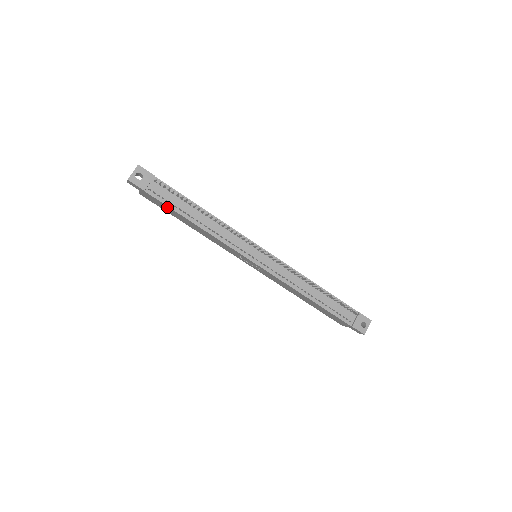
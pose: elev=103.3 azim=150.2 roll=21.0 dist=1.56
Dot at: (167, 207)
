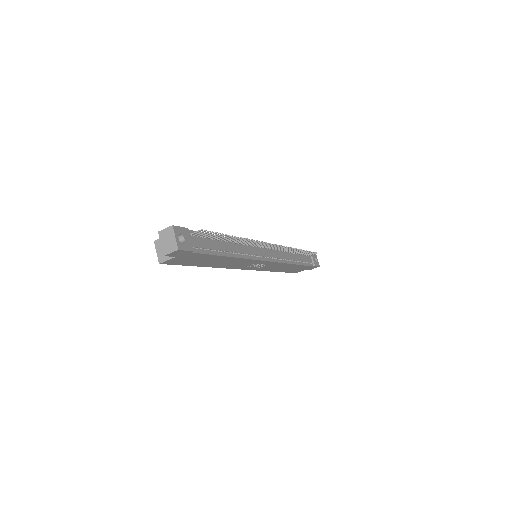
Dot at: (206, 257)
